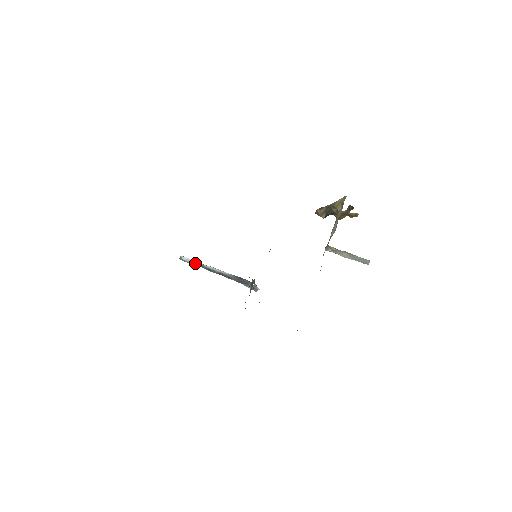
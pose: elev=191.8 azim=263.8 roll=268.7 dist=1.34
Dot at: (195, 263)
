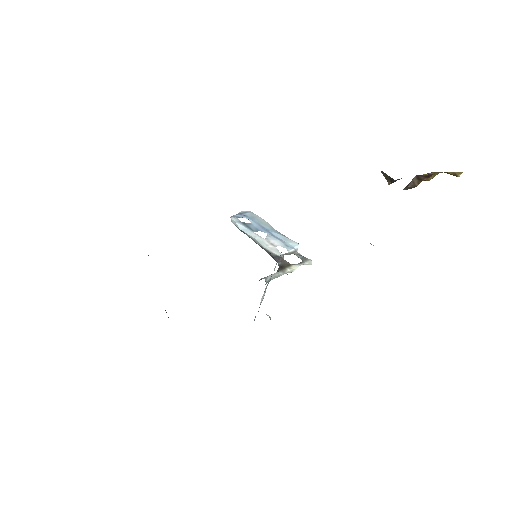
Dot at: (240, 229)
